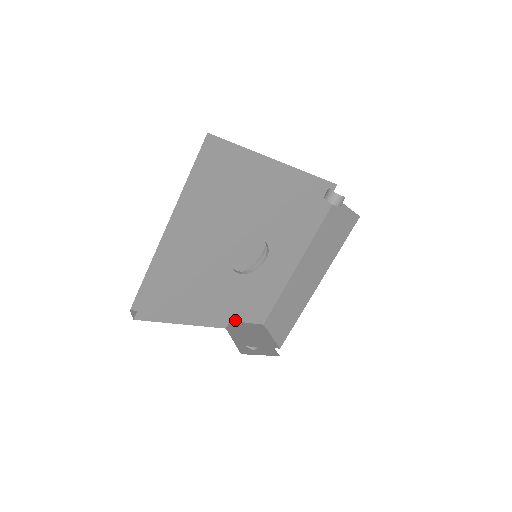
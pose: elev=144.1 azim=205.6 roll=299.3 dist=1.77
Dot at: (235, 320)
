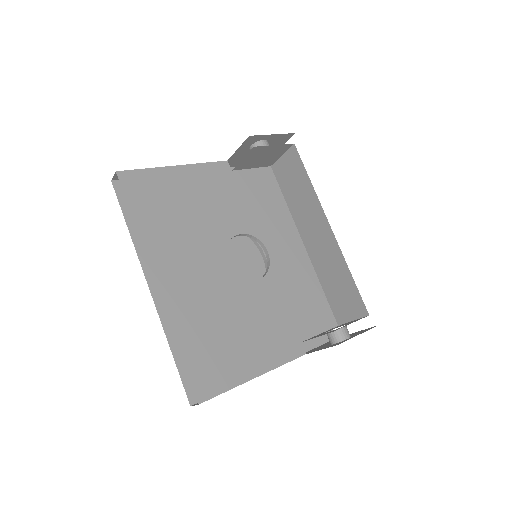
Dot at: (305, 338)
